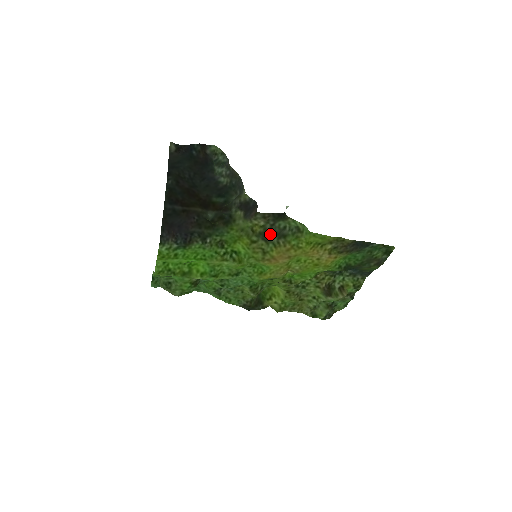
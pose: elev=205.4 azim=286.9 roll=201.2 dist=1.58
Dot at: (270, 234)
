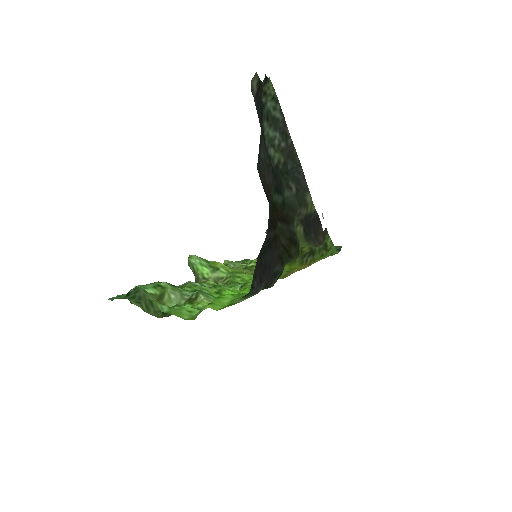
Dot at: occluded
